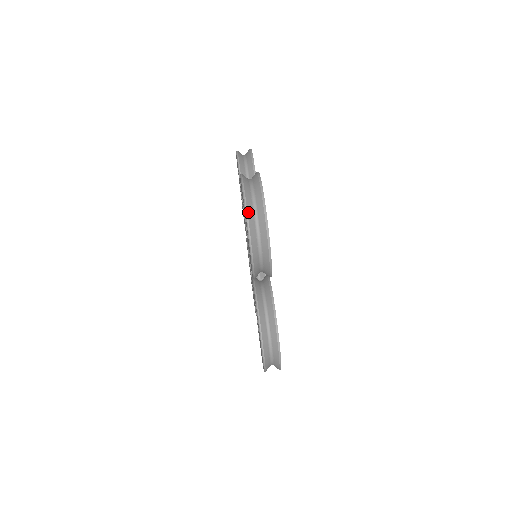
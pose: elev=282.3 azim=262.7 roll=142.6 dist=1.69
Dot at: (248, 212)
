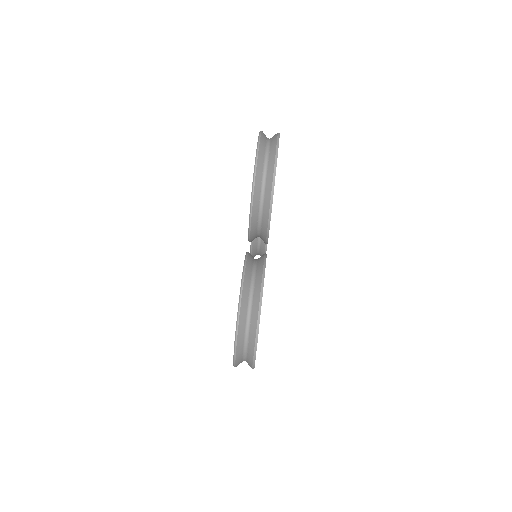
Dot at: (261, 140)
